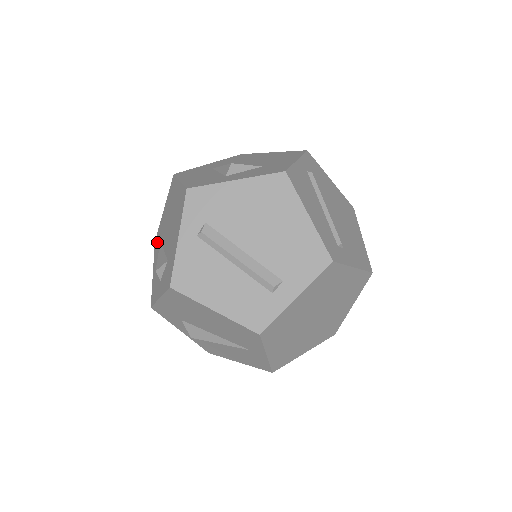
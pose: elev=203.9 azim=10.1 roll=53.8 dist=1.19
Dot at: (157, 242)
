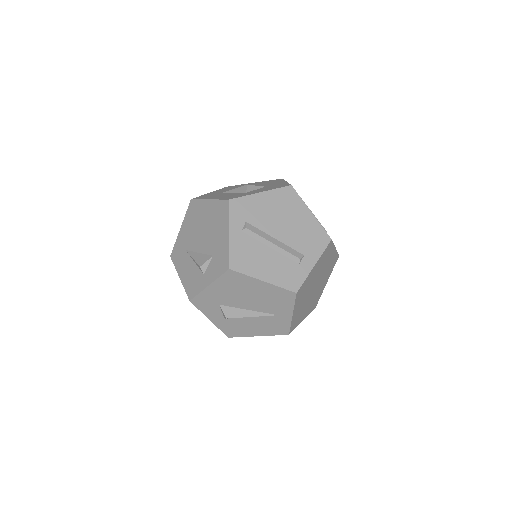
Dot at: (178, 254)
